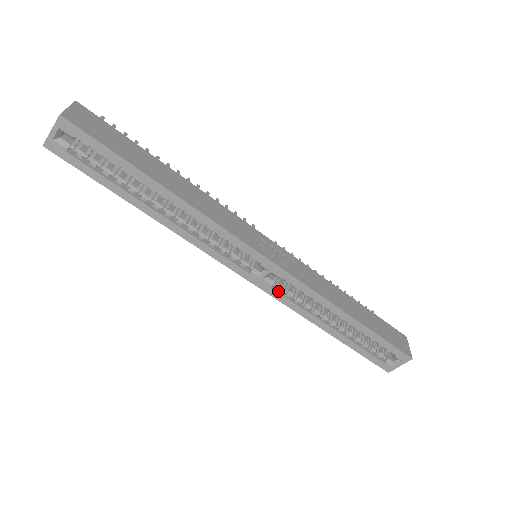
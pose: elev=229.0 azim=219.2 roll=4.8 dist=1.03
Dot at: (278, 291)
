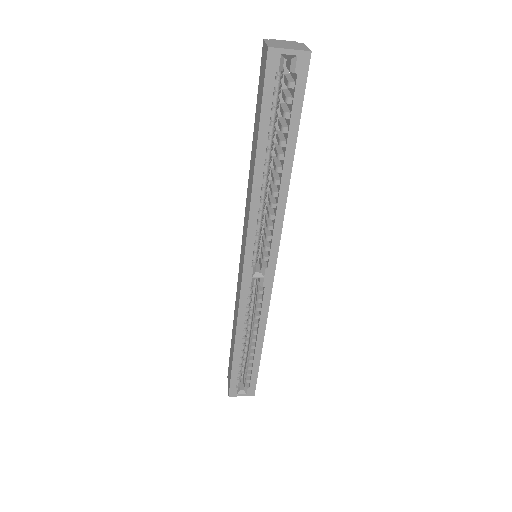
Dot at: (248, 293)
